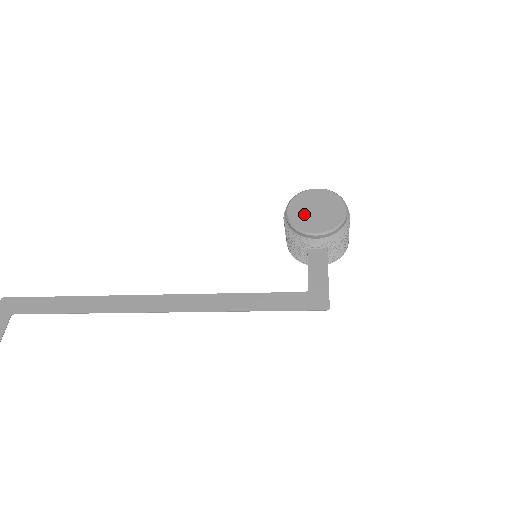
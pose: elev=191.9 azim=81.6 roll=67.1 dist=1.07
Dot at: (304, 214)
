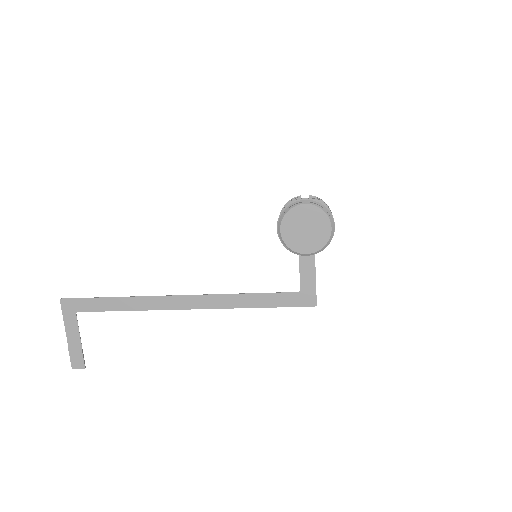
Dot at: (295, 234)
